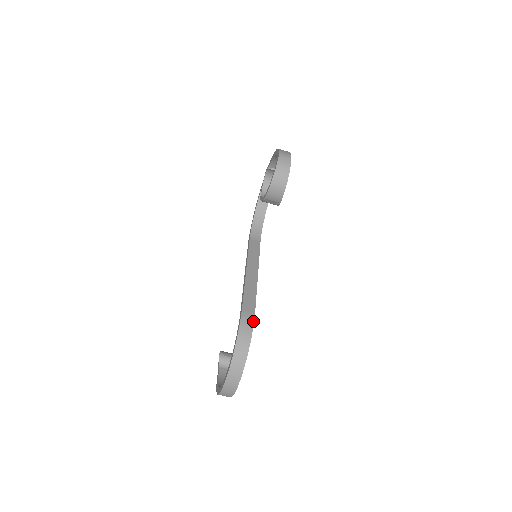
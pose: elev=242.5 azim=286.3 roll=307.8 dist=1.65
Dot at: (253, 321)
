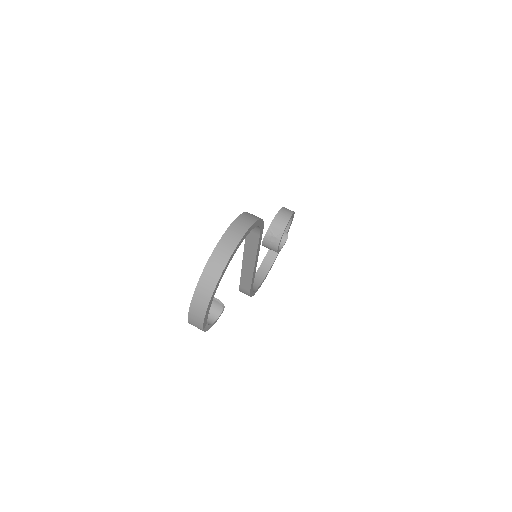
Dot at: (263, 224)
